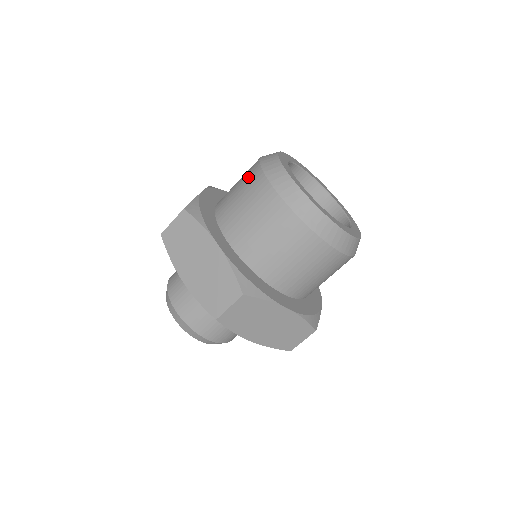
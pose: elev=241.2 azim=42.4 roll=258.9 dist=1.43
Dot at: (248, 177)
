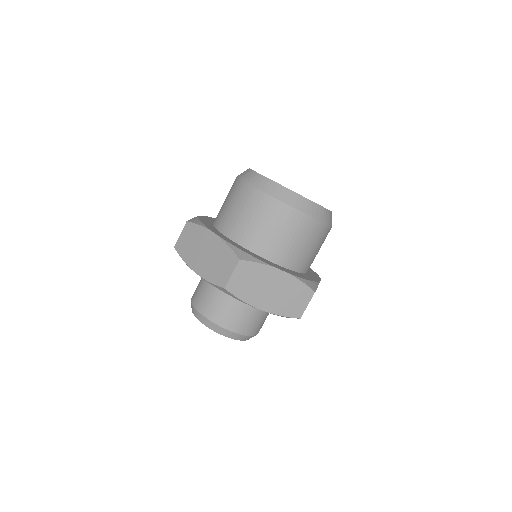
Dot at: (230, 189)
